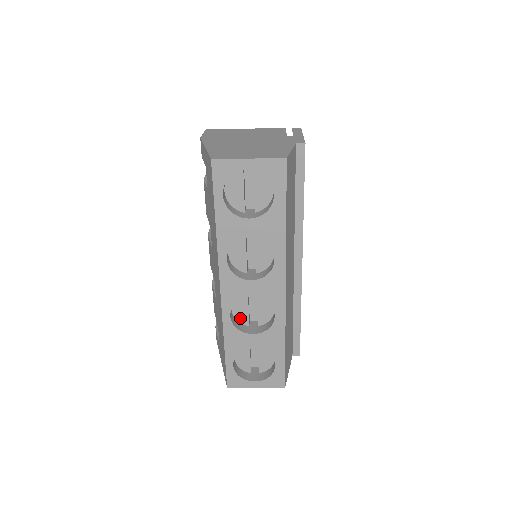
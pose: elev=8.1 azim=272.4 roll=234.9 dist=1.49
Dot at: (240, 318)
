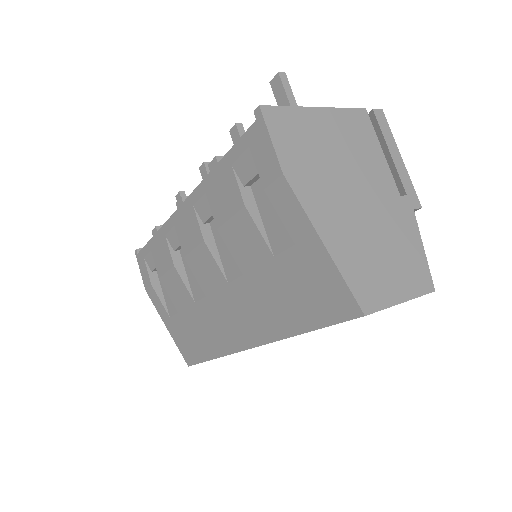
Dot at: occluded
